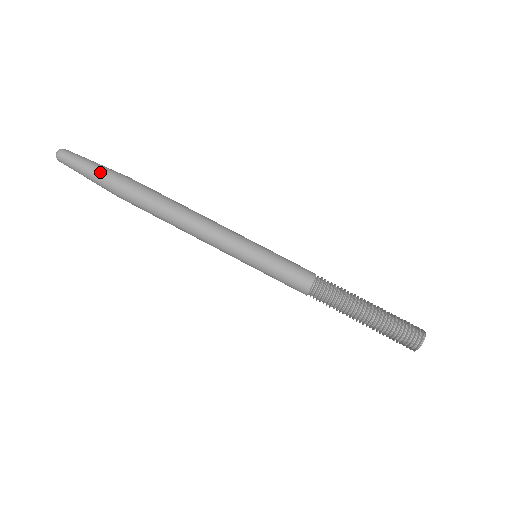
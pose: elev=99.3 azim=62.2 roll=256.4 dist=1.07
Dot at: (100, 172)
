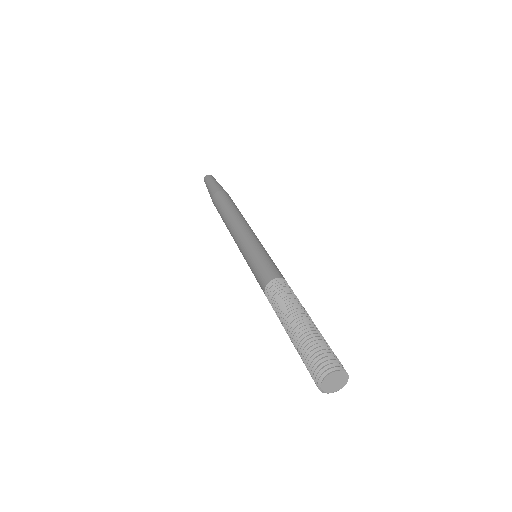
Dot at: (211, 187)
